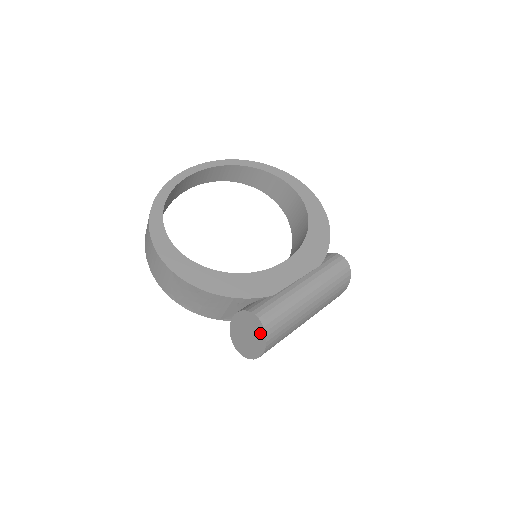
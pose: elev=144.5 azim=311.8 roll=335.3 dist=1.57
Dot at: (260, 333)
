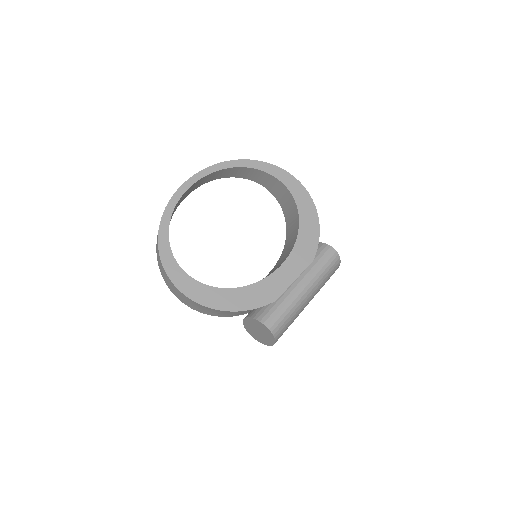
Dot at: (269, 335)
